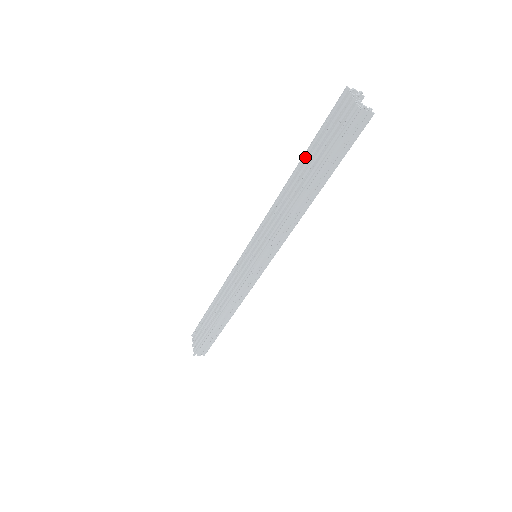
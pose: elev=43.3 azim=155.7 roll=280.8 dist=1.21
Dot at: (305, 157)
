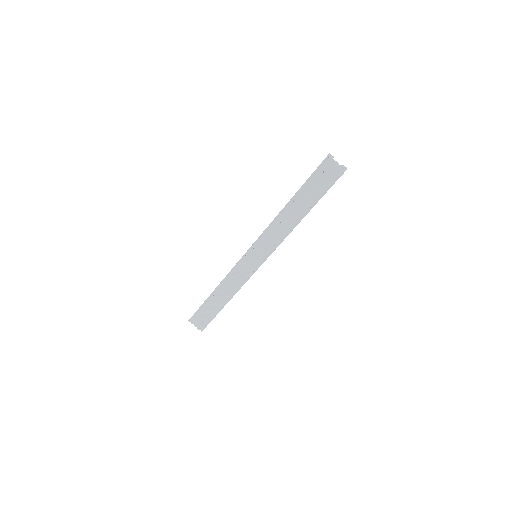
Dot at: (296, 195)
